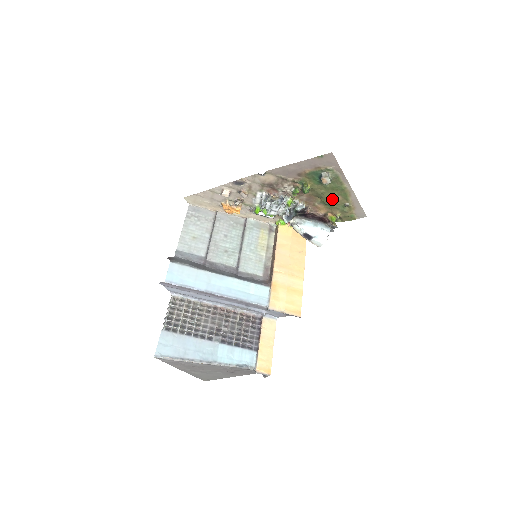
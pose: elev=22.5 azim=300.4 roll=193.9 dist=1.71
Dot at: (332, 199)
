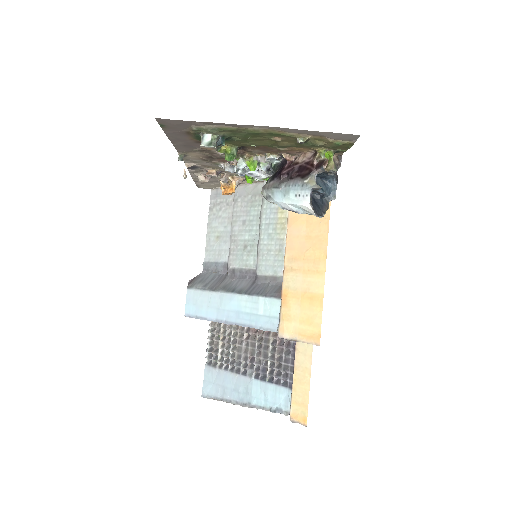
Dot at: (276, 143)
